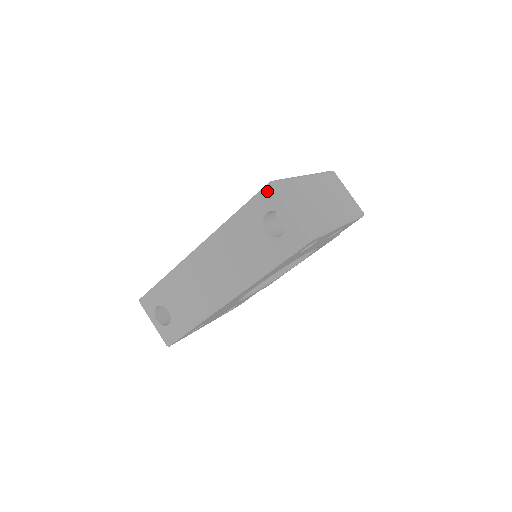
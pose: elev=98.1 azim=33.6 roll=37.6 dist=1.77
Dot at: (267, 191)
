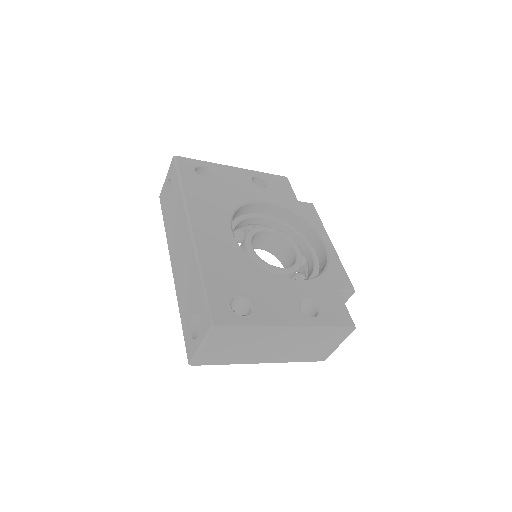
Dot at: (208, 321)
